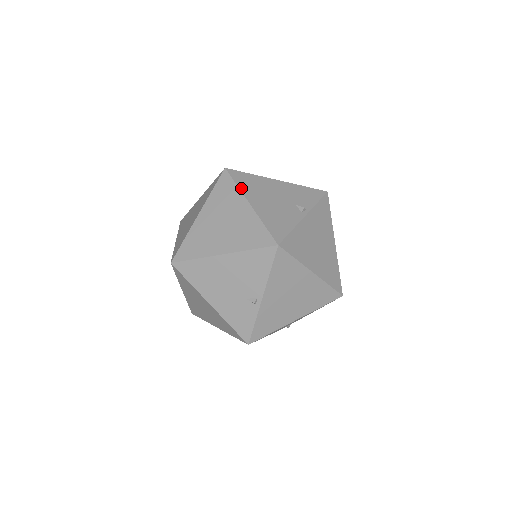
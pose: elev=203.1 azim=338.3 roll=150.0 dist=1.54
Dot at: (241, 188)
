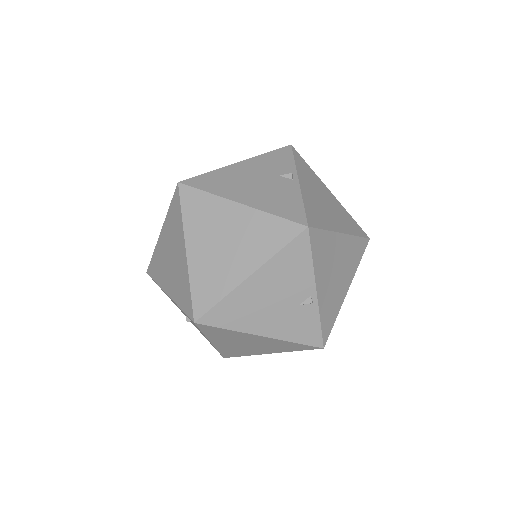
Dot at: (215, 193)
